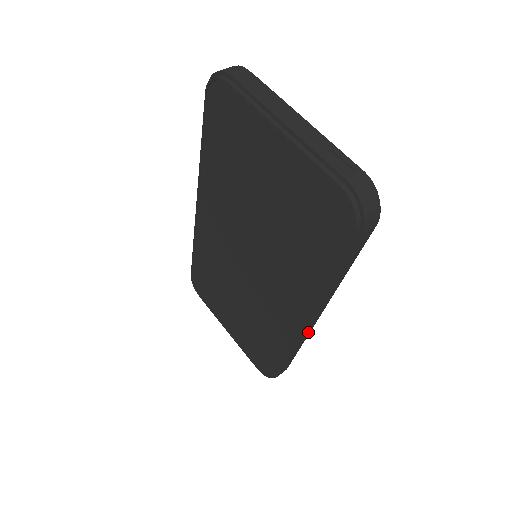
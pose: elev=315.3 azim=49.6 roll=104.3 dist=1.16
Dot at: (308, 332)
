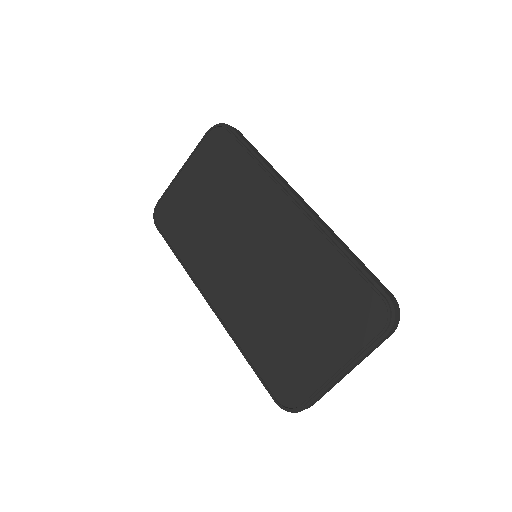
Dot at: (321, 221)
